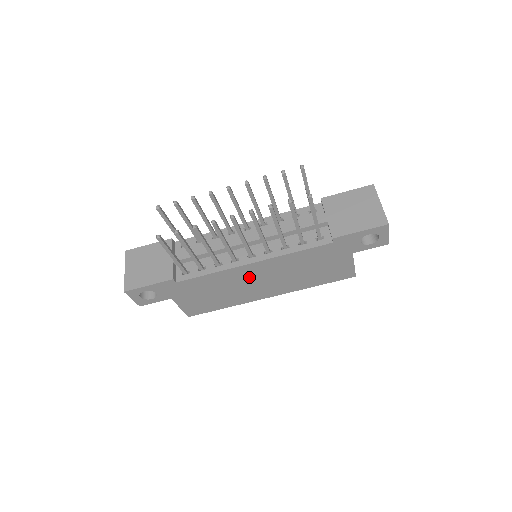
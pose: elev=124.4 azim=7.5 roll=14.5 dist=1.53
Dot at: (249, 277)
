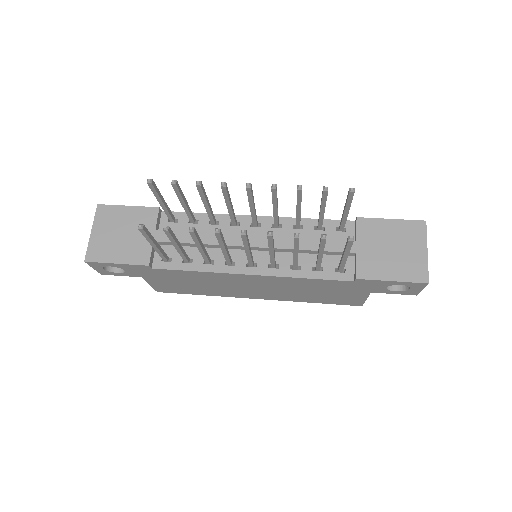
Dot at: (241, 282)
